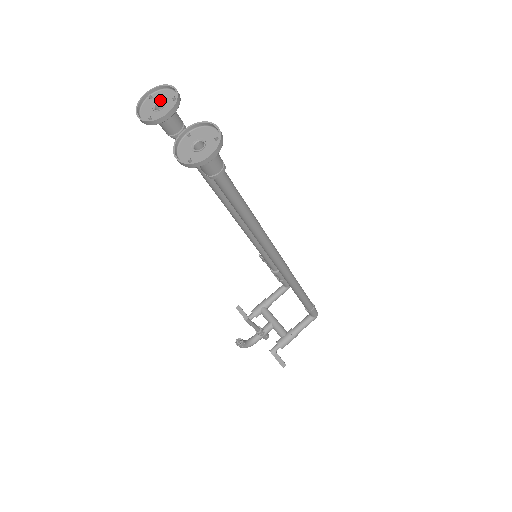
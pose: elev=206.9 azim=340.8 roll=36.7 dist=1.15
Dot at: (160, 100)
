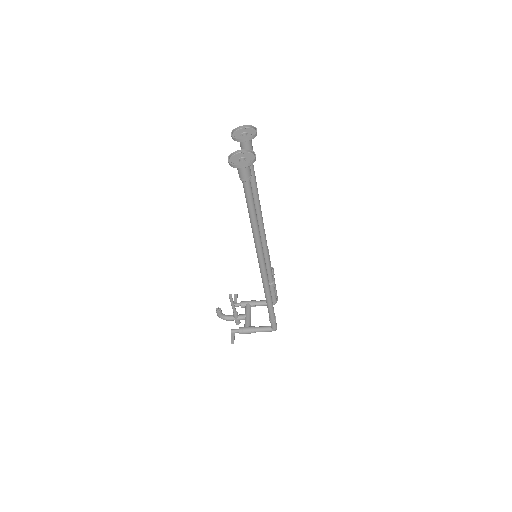
Dot at: (247, 132)
